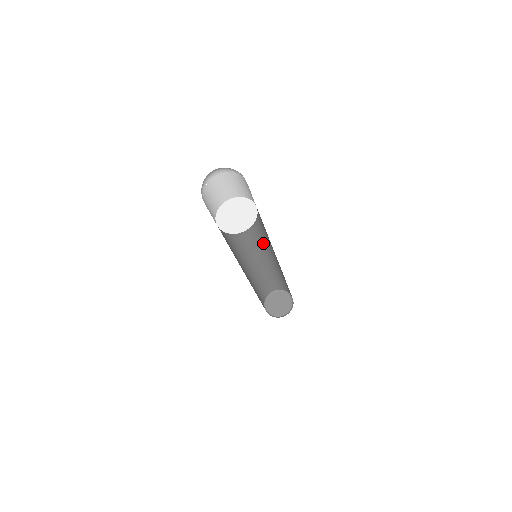
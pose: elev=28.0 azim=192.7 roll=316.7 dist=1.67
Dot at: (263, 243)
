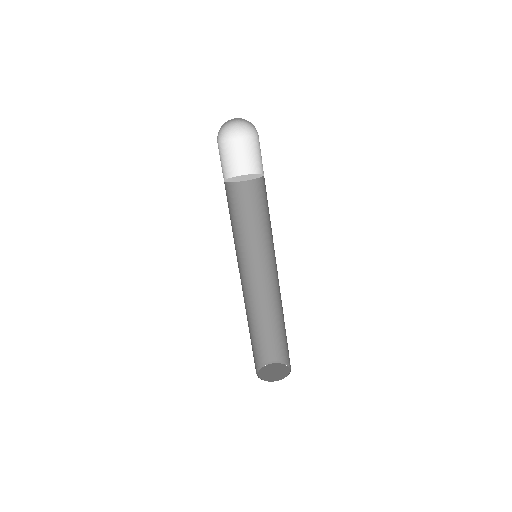
Dot at: (264, 256)
